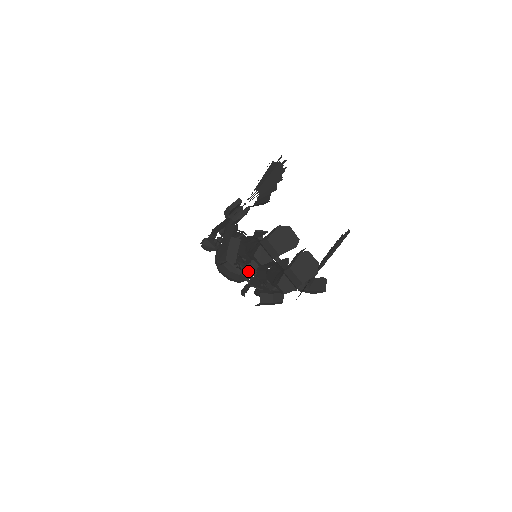
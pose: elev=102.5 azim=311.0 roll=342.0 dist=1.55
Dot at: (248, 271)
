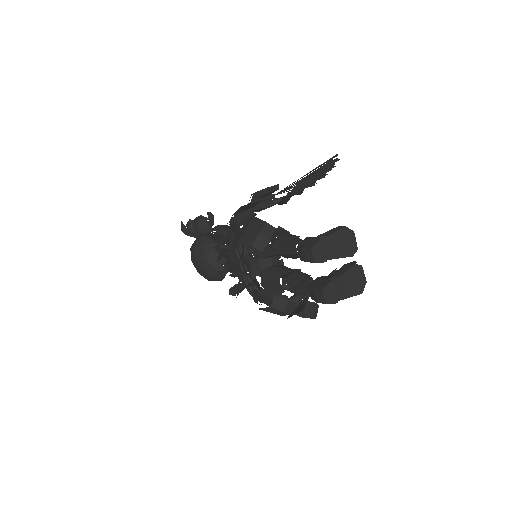
Dot at: (253, 268)
